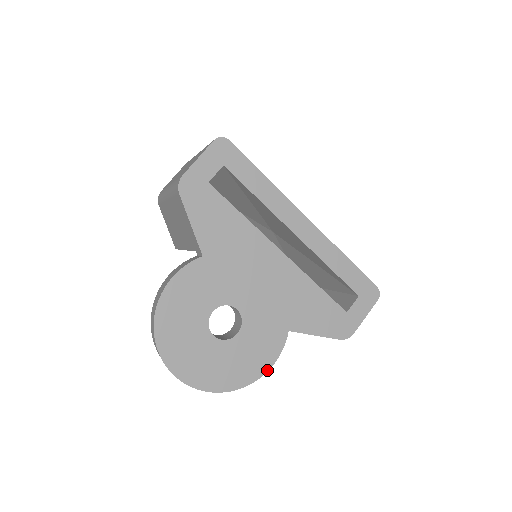
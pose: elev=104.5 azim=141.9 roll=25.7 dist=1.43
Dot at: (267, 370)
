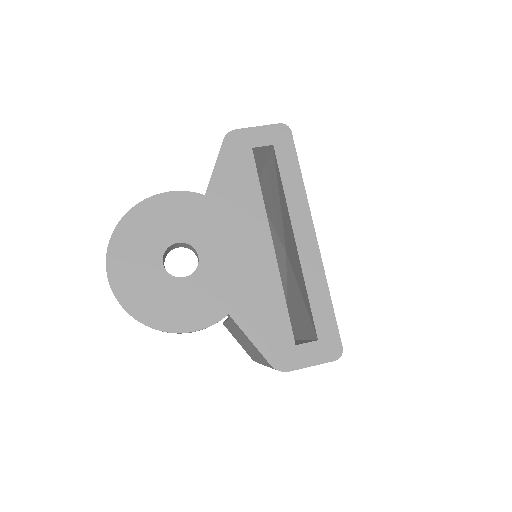
Dot at: (183, 331)
